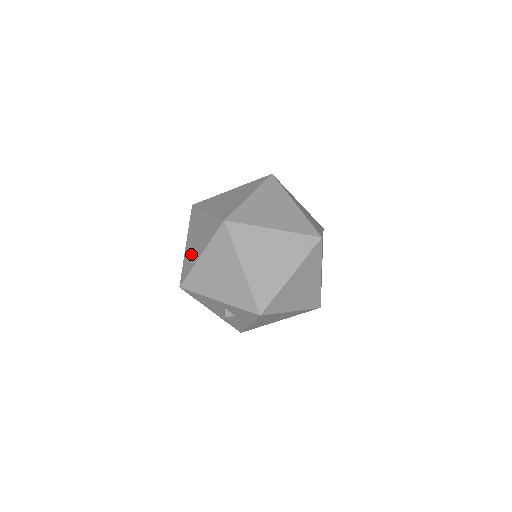
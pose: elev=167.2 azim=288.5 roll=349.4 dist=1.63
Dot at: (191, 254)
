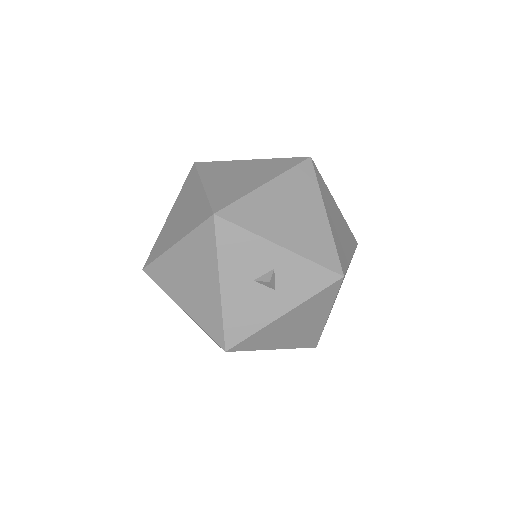
Dot at: (232, 186)
